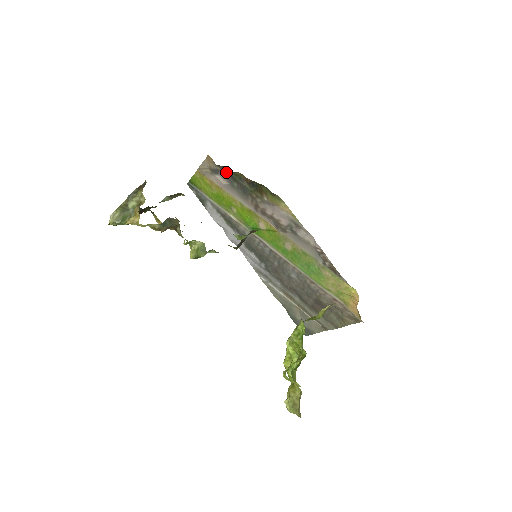
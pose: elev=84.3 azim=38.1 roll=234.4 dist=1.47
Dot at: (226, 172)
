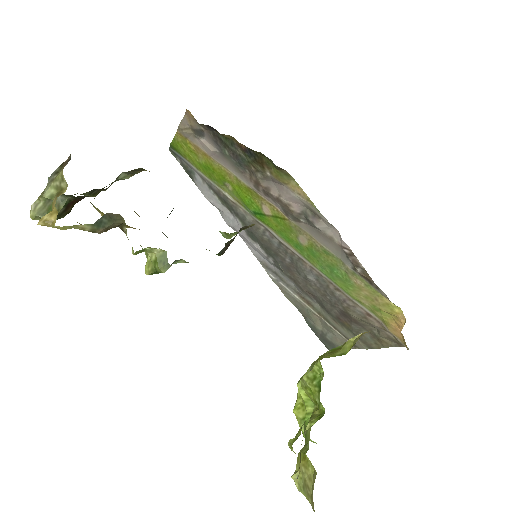
Dot at: (213, 134)
